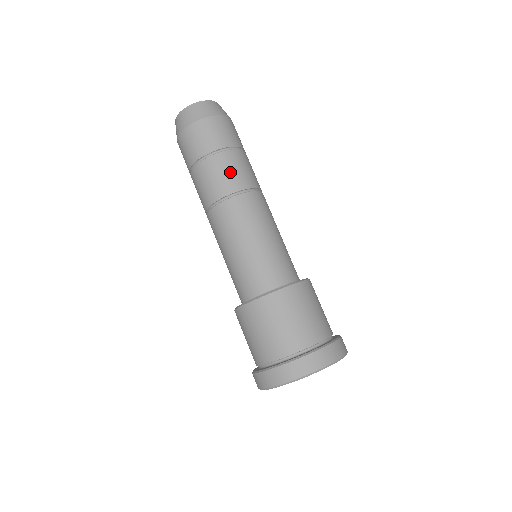
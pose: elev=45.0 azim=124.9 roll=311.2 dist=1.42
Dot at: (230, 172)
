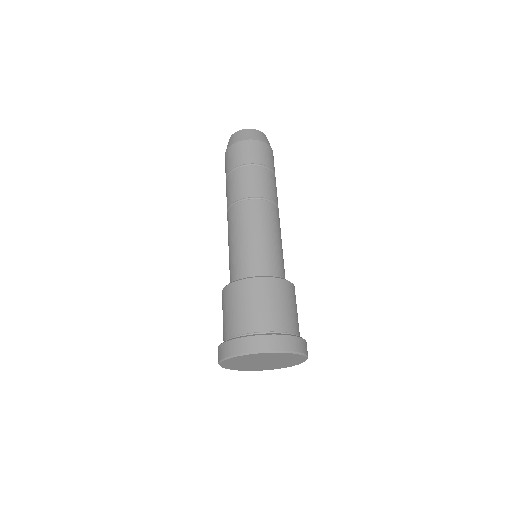
Dot at: (267, 184)
